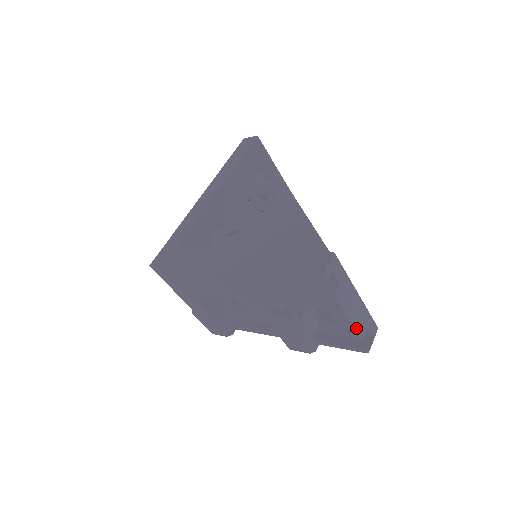
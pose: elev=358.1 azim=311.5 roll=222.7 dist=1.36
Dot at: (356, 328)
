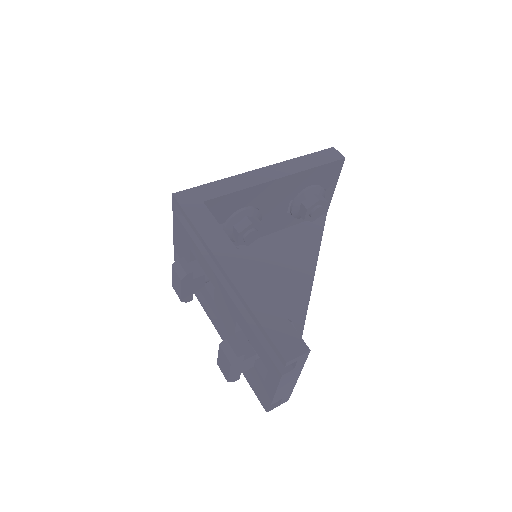
Dot at: (274, 397)
